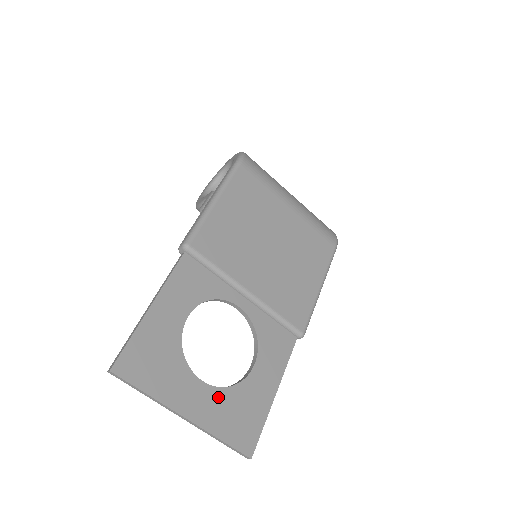
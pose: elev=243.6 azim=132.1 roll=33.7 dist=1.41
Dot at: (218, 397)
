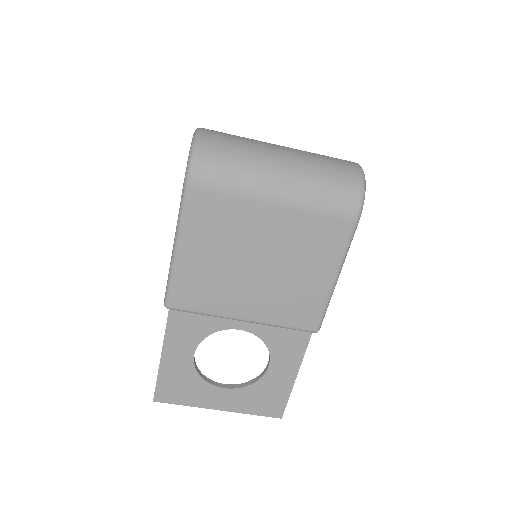
Dot at: (241, 393)
